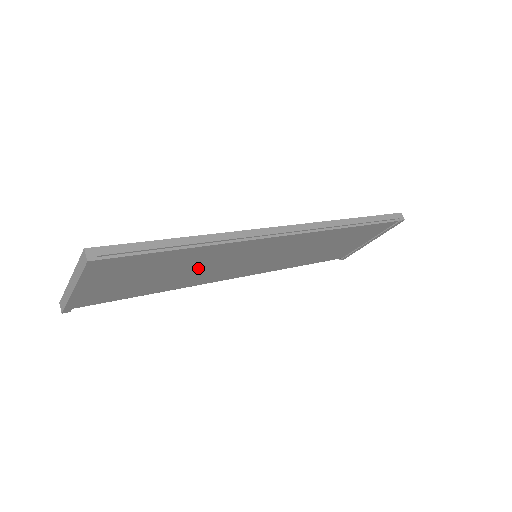
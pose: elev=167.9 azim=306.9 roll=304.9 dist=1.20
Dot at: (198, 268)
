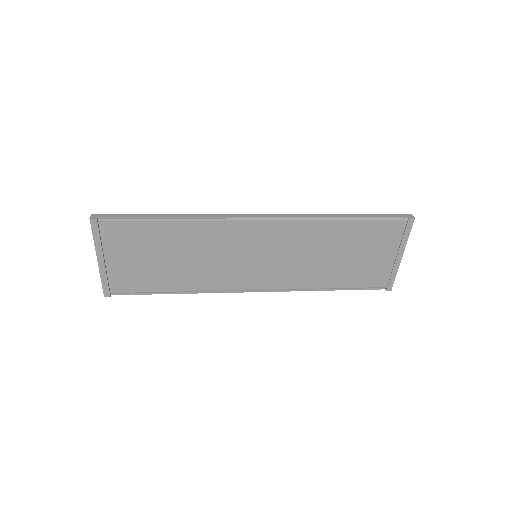
Dot at: (197, 258)
